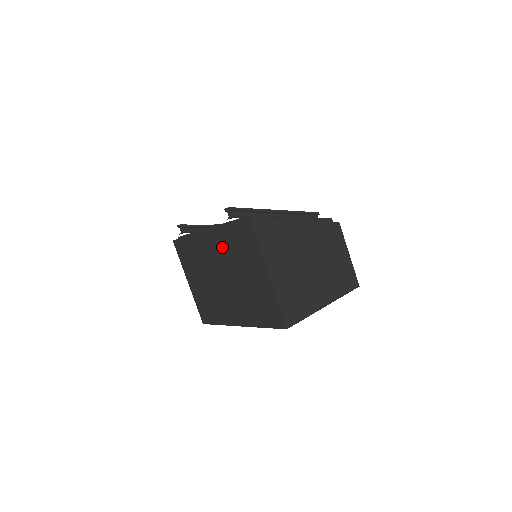
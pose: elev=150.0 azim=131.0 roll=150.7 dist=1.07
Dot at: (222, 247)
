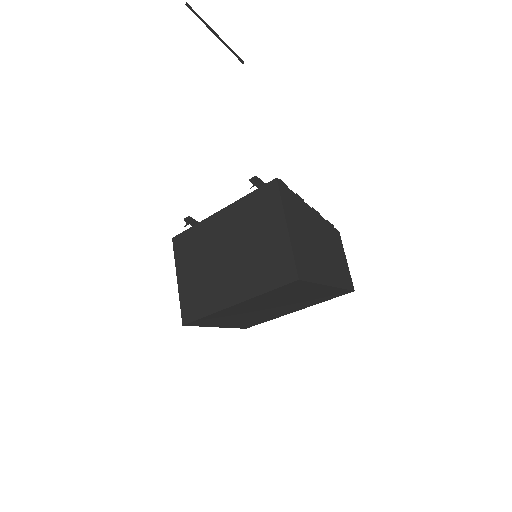
Dot at: (236, 219)
